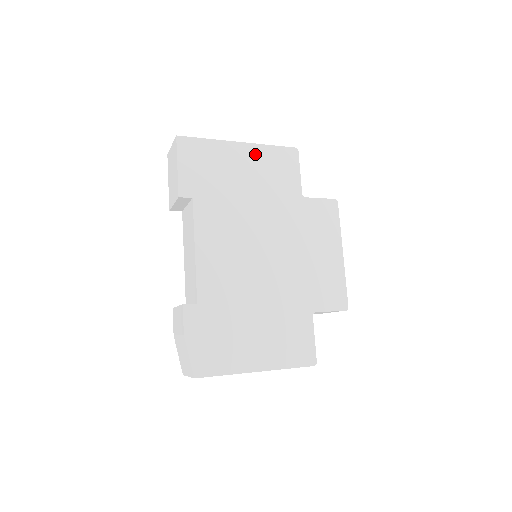
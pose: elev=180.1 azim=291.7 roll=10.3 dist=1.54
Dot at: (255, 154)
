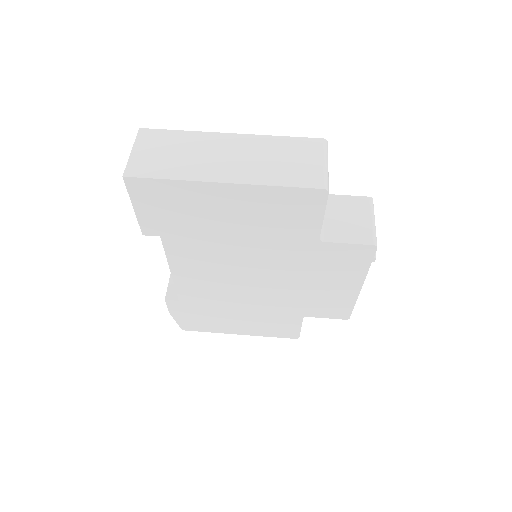
Dot at: (249, 197)
